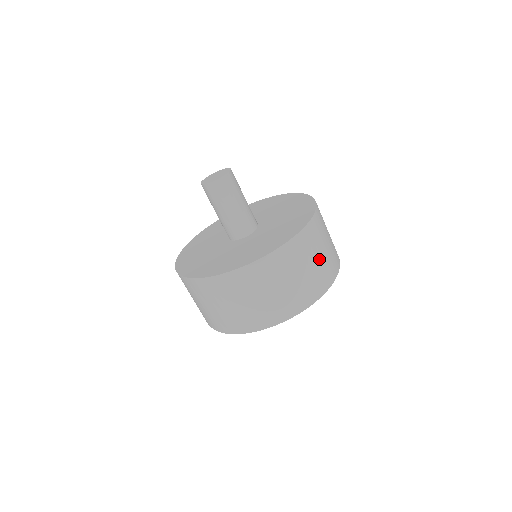
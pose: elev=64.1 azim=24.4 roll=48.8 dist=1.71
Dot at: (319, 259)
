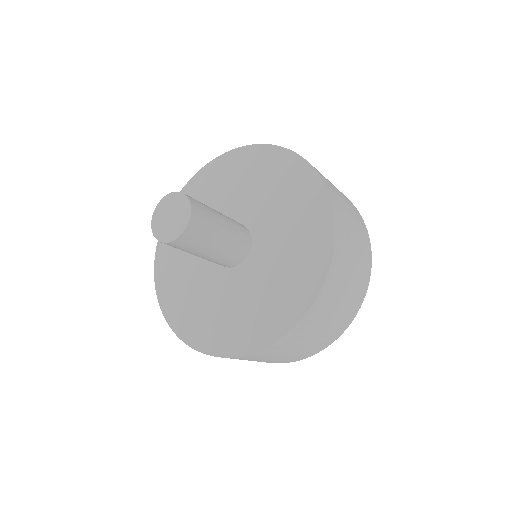
Dot at: (354, 268)
